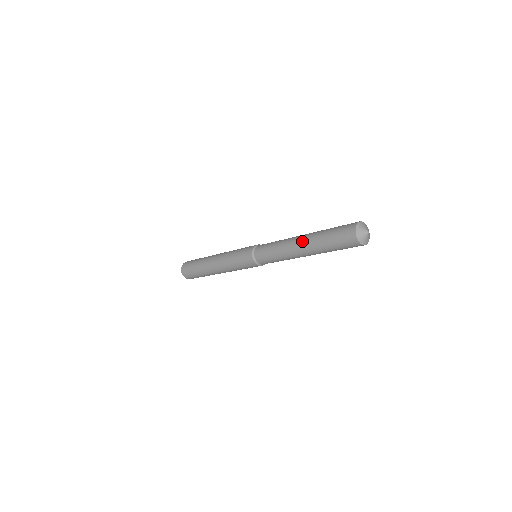
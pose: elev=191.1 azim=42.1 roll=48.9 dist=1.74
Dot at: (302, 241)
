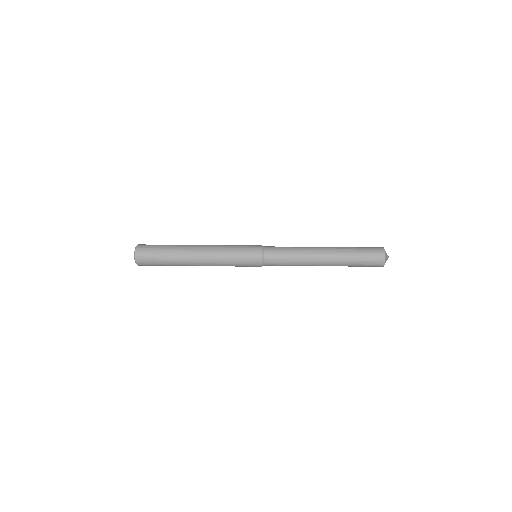
Dot at: (328, 262)
